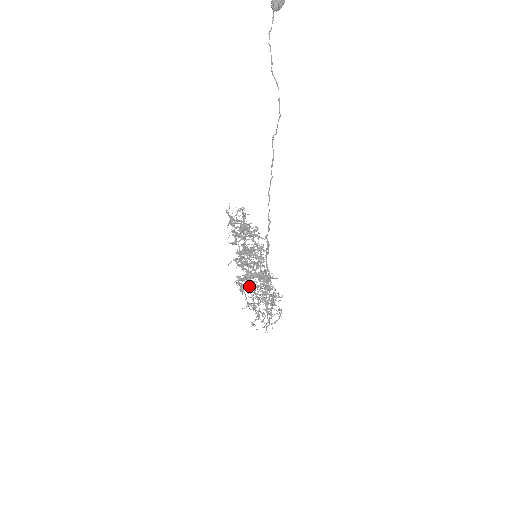
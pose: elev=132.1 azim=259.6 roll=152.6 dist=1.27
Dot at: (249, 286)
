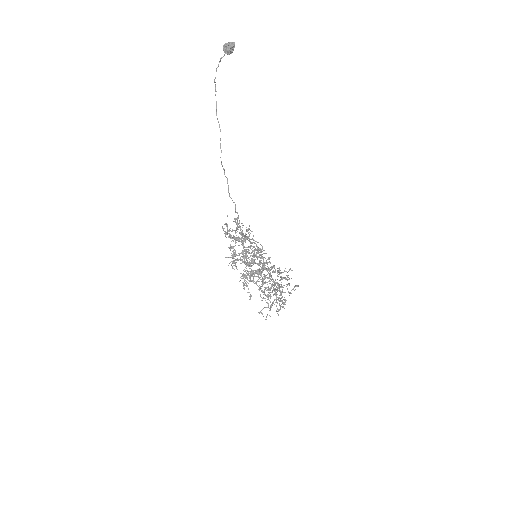
Dot at: (243, 283)
